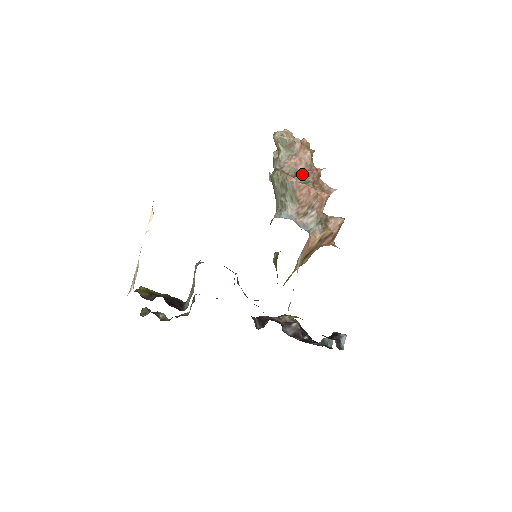
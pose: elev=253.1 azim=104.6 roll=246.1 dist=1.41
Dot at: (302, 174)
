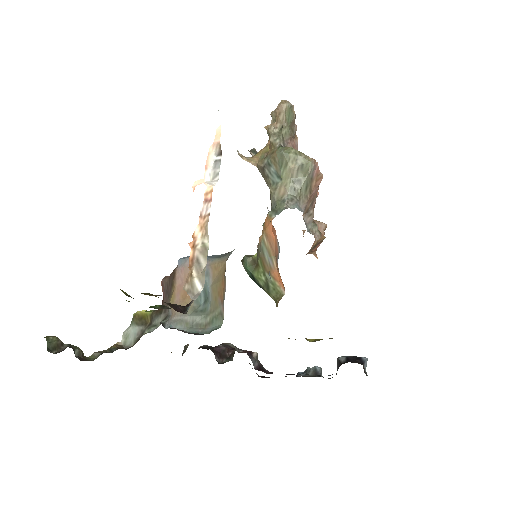
Dot at: occluded
